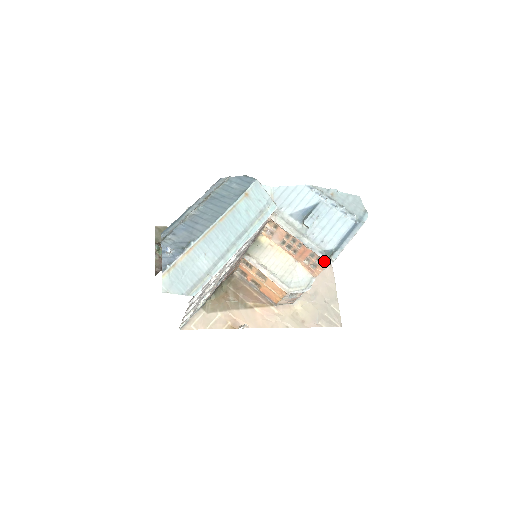
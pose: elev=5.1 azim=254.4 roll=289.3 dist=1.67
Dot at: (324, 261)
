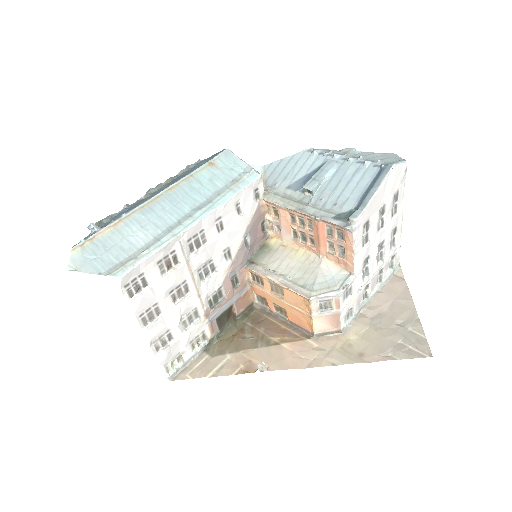
Dot at: (345, 231)
